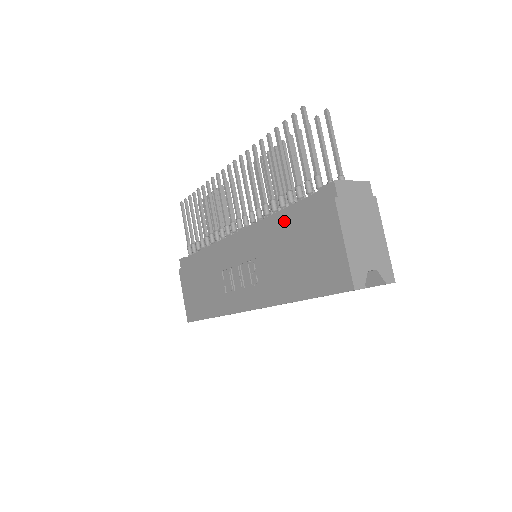
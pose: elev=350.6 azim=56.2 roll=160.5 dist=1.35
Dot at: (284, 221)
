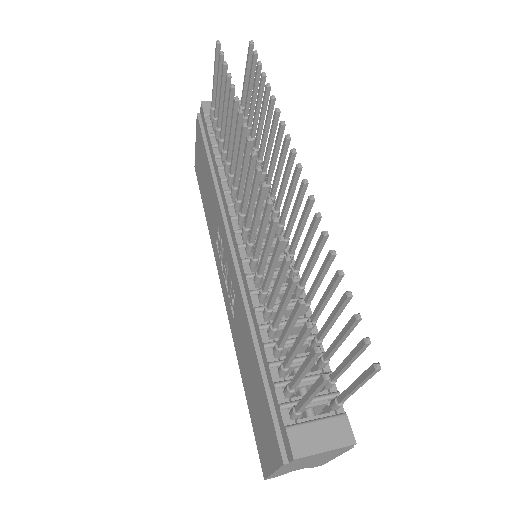
Dot at: (257, 359)
